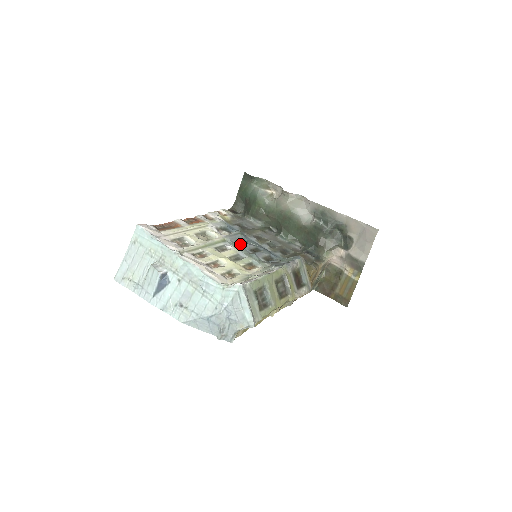
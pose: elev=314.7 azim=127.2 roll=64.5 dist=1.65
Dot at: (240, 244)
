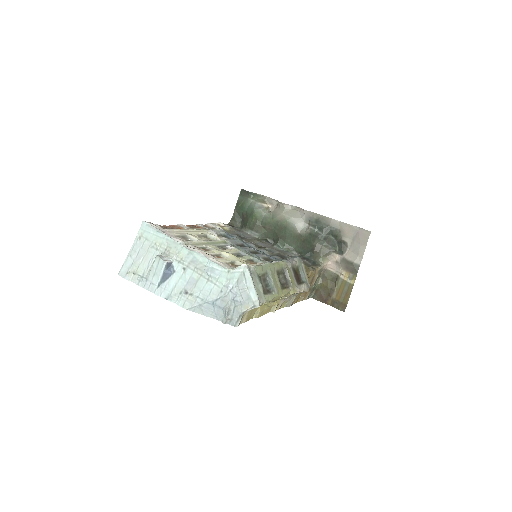
Dot at: occluded
